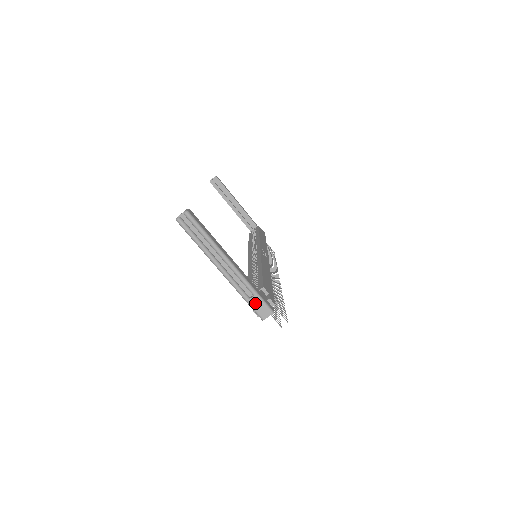
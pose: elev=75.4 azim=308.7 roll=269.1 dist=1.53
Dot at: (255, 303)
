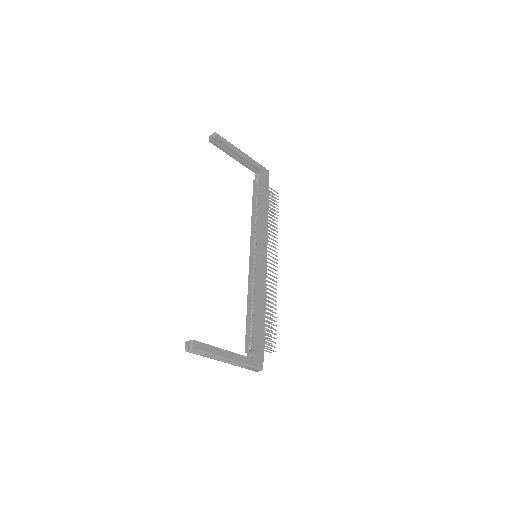
Dot at: (249, 369)
